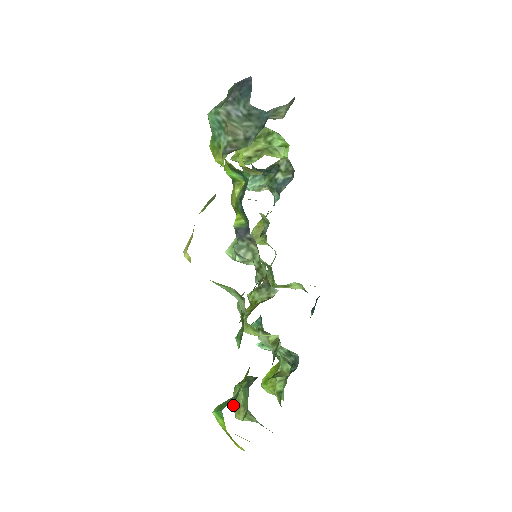
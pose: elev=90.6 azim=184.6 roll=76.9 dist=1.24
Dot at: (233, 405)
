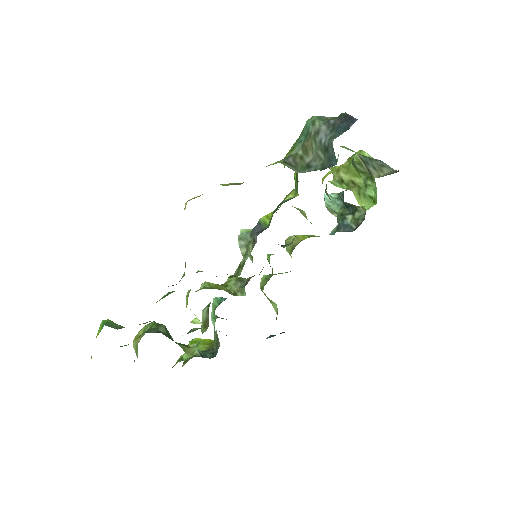
Dot at: (140, 331)
